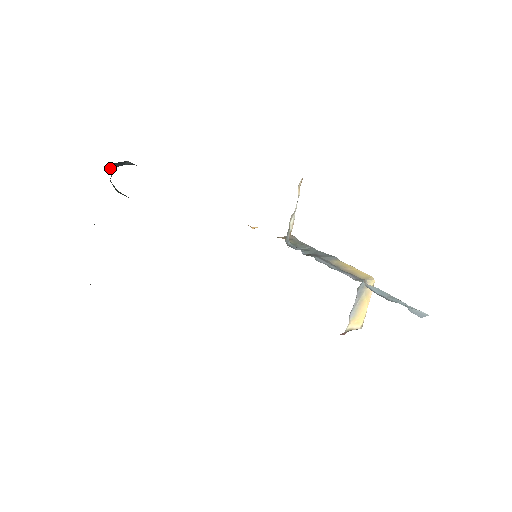
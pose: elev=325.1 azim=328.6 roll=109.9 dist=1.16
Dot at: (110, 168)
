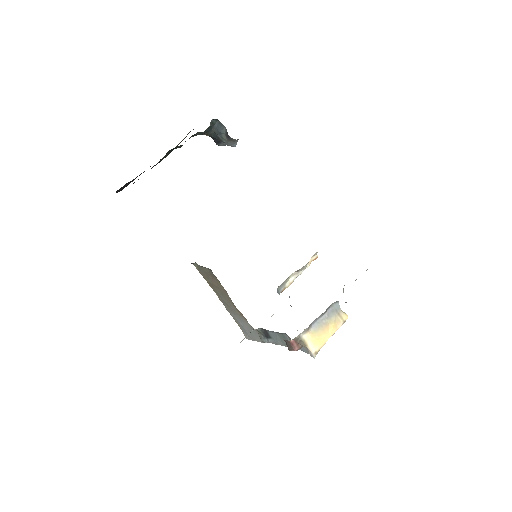
Dot at: (213, 122)
